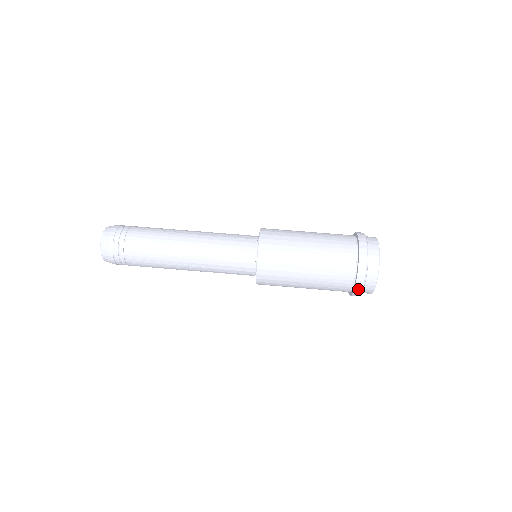
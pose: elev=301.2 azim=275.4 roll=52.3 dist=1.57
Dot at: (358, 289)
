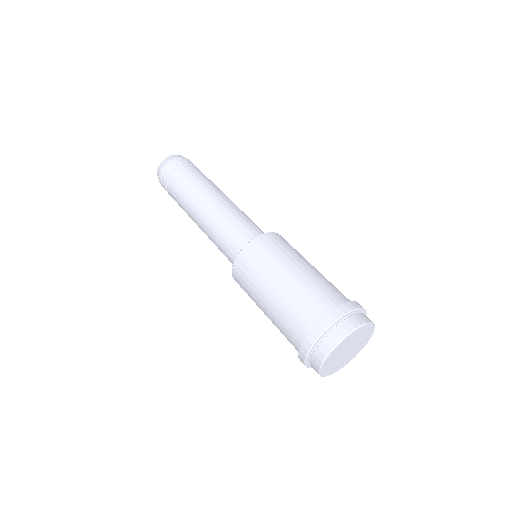
Dot at: (312, 338)
